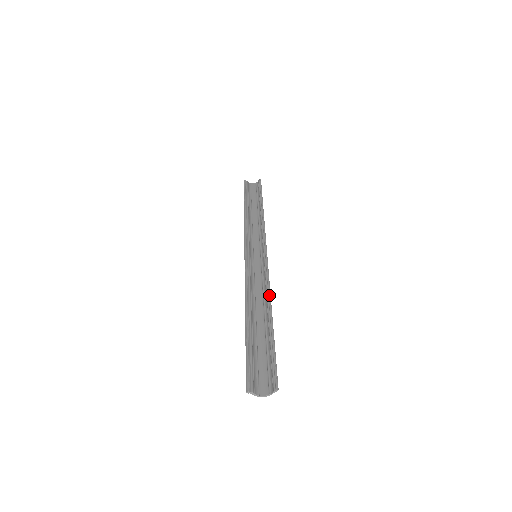
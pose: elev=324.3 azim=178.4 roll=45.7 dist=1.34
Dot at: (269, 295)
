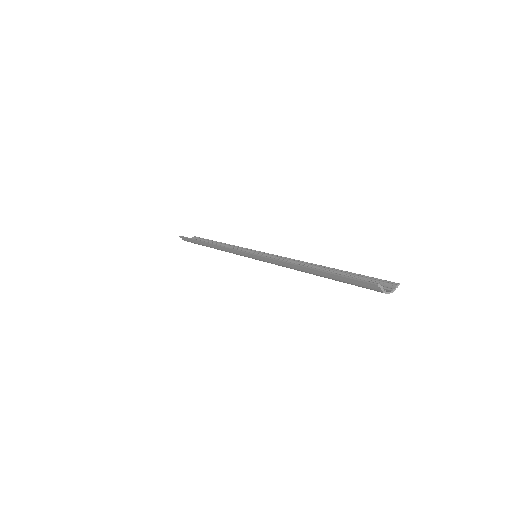
Dot at: (306, 262)
